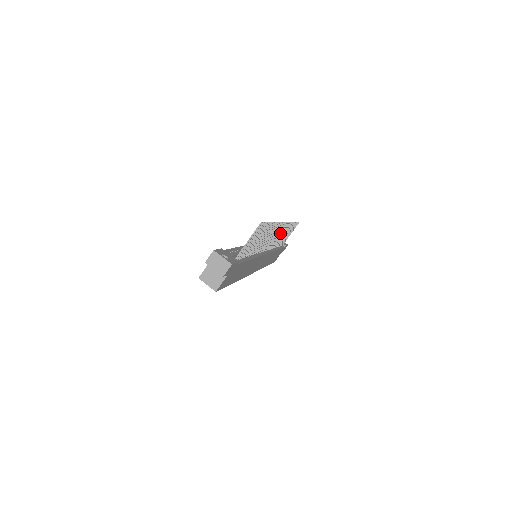
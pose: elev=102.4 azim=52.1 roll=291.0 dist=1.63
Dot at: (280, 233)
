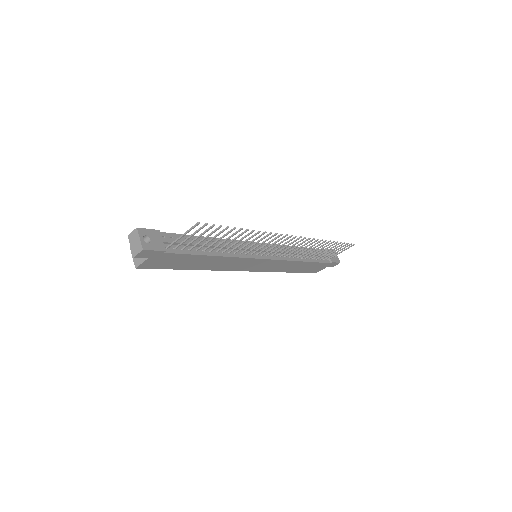
Dot at: (297, 245)
